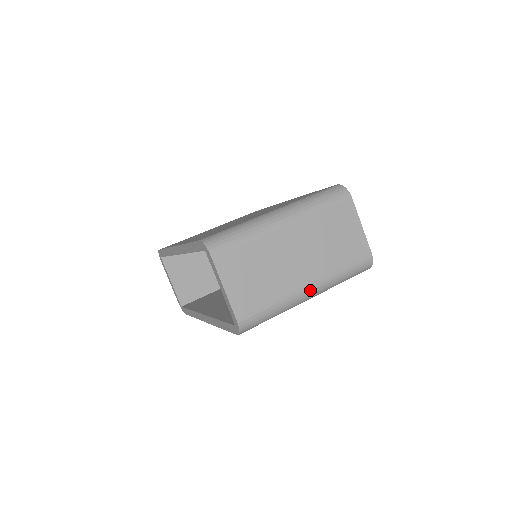
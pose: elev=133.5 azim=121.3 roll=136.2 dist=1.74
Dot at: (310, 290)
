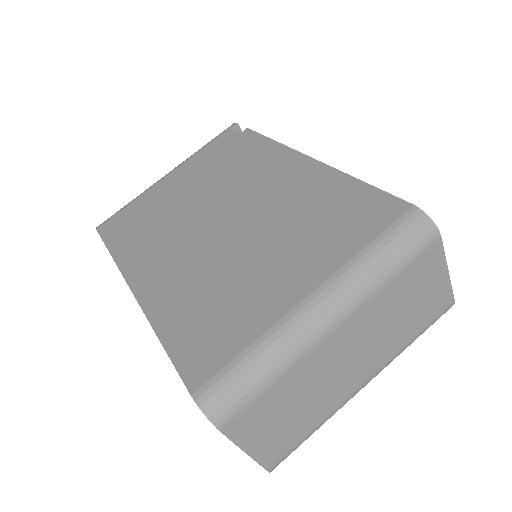
Dot at: (365, 385)
